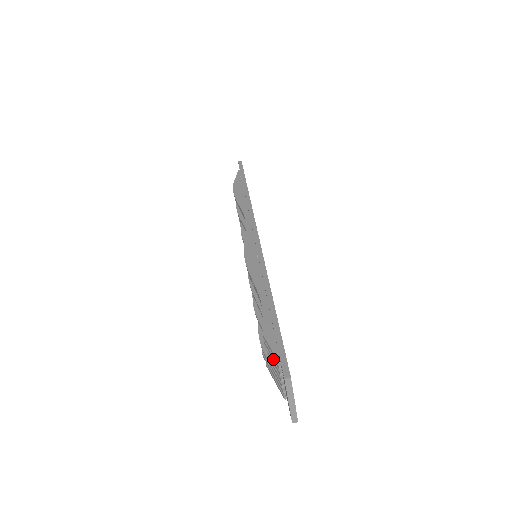
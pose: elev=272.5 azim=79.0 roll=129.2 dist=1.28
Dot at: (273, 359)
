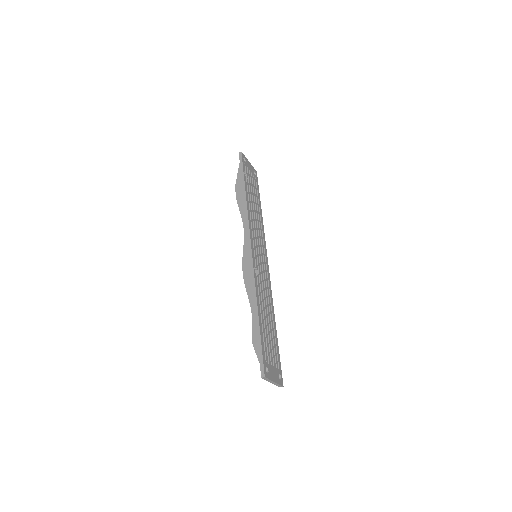
Dot at: occluded
